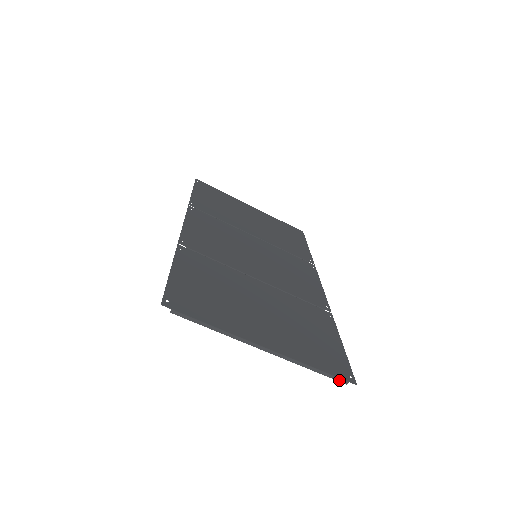
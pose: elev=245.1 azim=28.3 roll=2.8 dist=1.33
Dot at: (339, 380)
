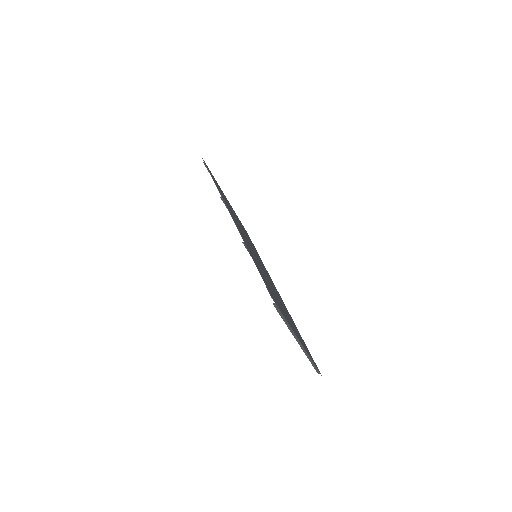
Dot at: (317, 371)
